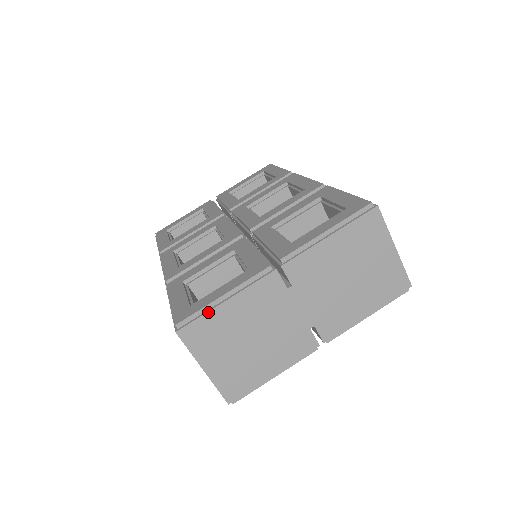
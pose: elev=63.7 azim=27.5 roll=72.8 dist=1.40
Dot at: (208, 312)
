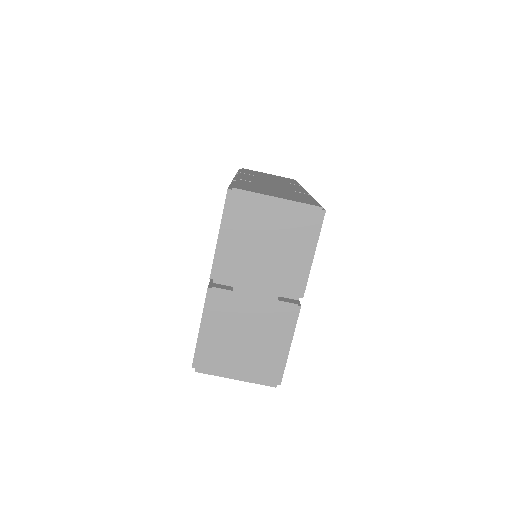
Dot at: (200, 346)
